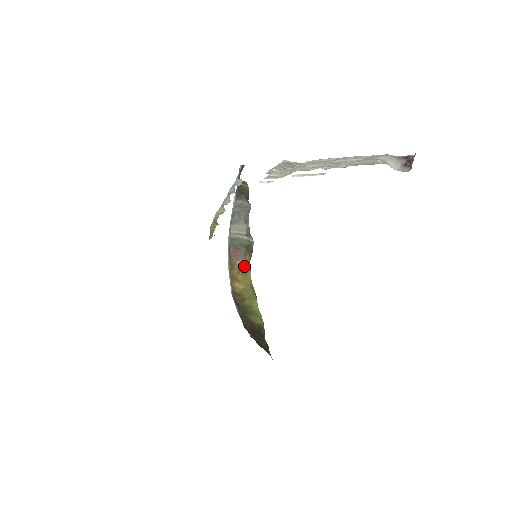
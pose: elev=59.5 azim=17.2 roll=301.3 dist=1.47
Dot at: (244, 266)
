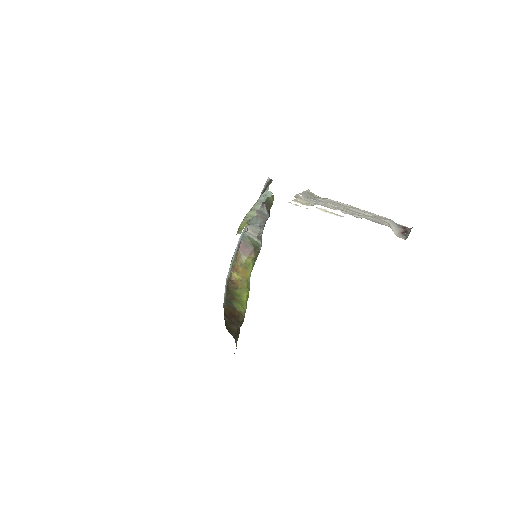
Dot at: (247, 262)
